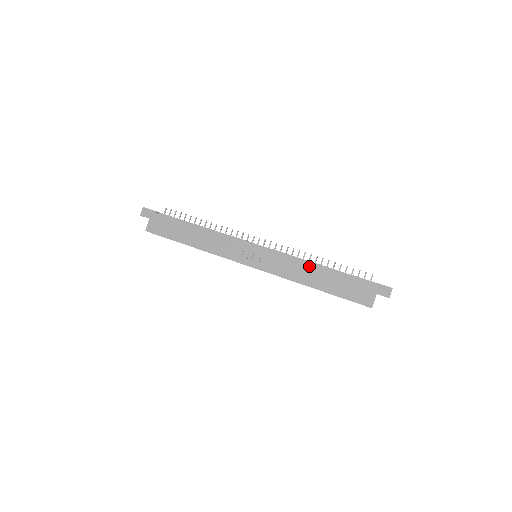
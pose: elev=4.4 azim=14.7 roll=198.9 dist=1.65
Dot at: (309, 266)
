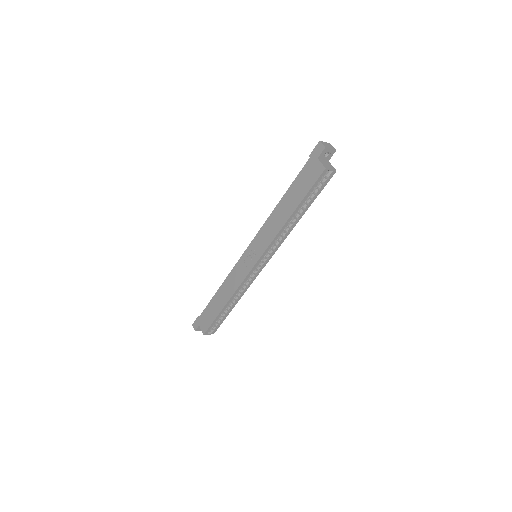
Dot at: (275, 211)
